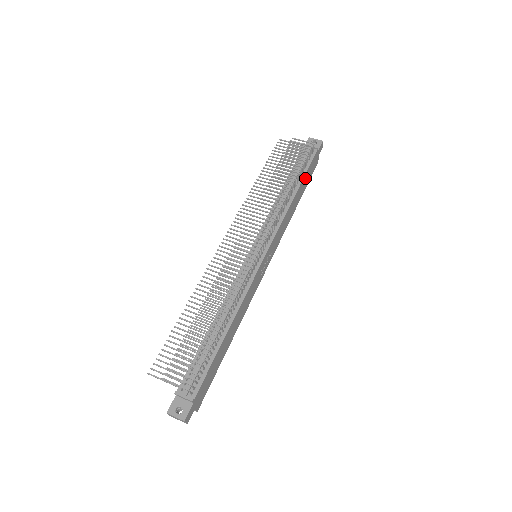
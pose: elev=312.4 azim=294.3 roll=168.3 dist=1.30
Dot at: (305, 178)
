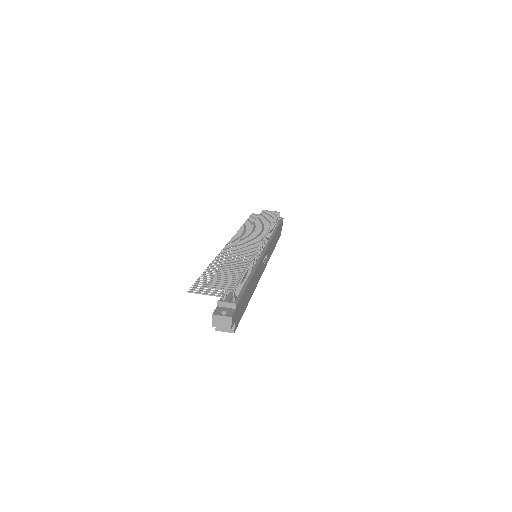
Dot at: (278, 231)
